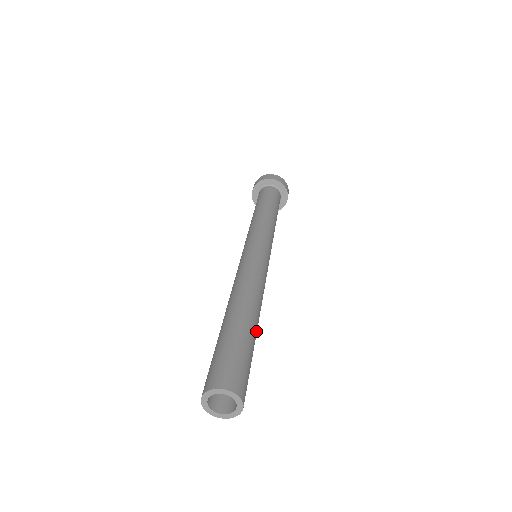
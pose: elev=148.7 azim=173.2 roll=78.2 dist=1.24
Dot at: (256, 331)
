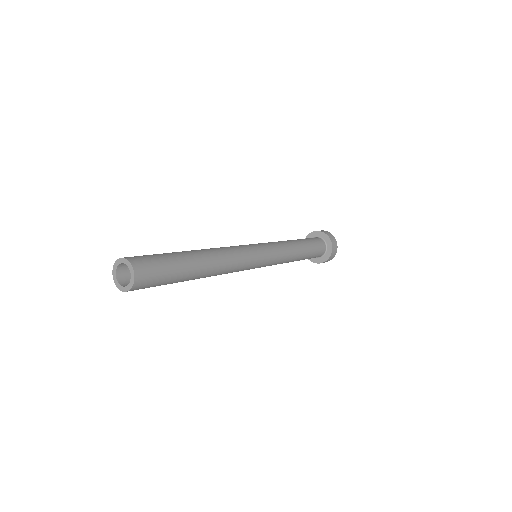
Dot at: (196, 264)
